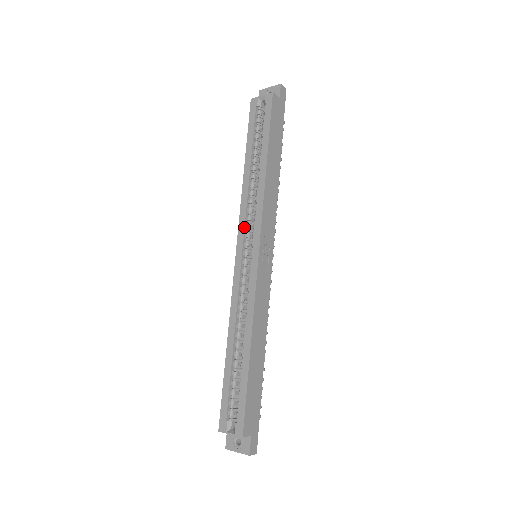
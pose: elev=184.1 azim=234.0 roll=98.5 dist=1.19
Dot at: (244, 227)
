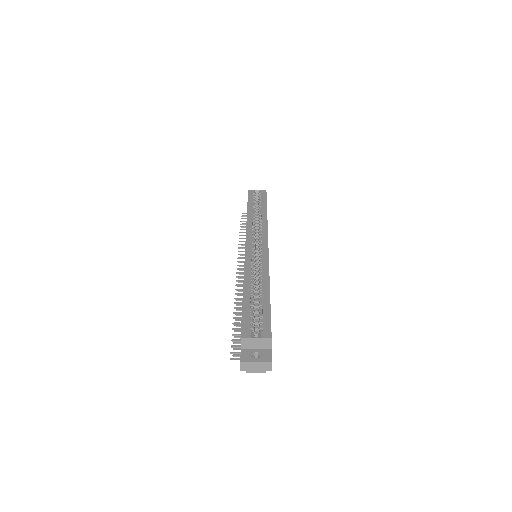
Dot at: (252, 234)
